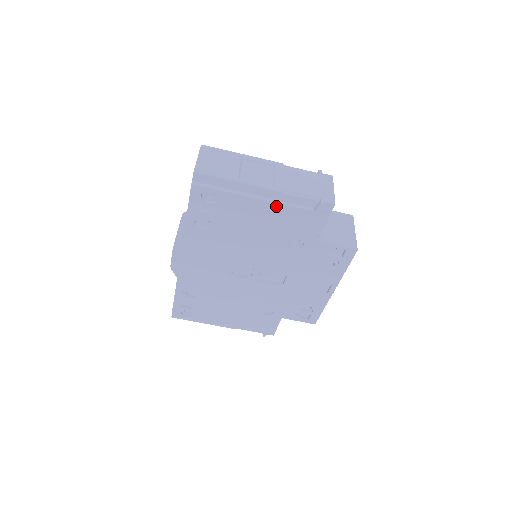
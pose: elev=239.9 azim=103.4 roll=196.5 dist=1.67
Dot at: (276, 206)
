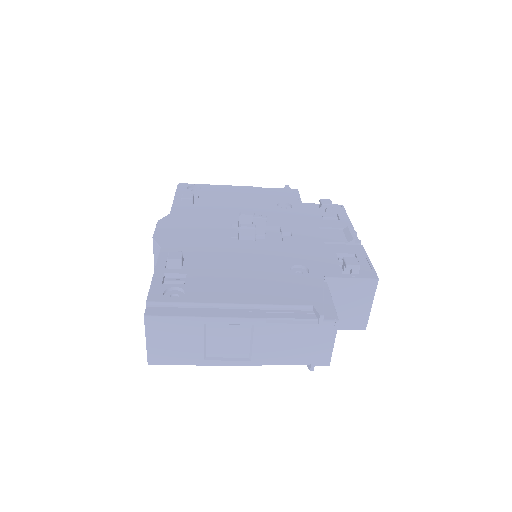
Dot at: occluded
